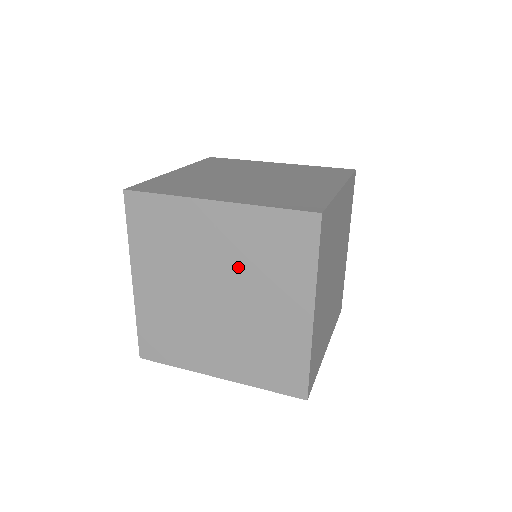
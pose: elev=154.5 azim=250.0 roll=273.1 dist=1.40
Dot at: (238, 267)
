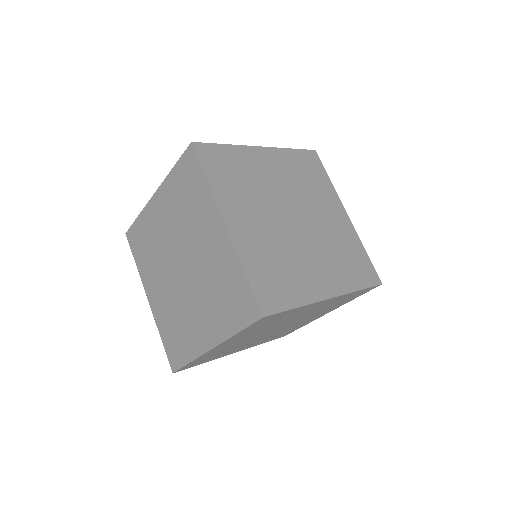
Dot at: (203, 272)
